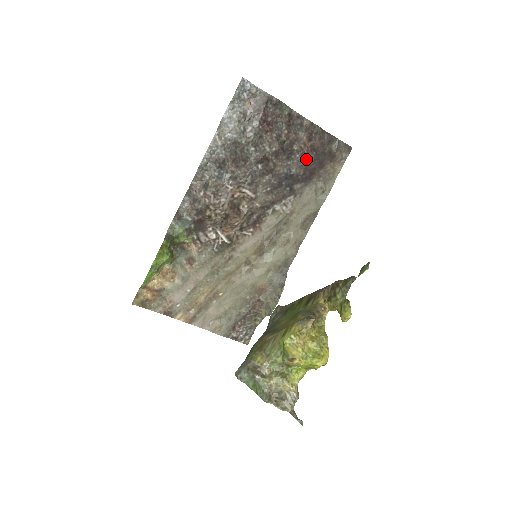
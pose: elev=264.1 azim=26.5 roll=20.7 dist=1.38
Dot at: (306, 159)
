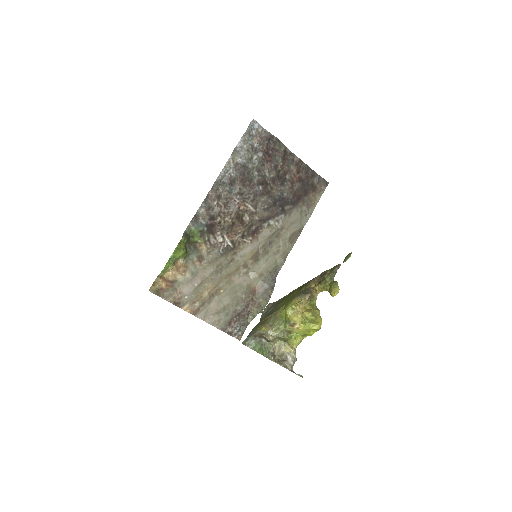
Dot at: (295, 187)
